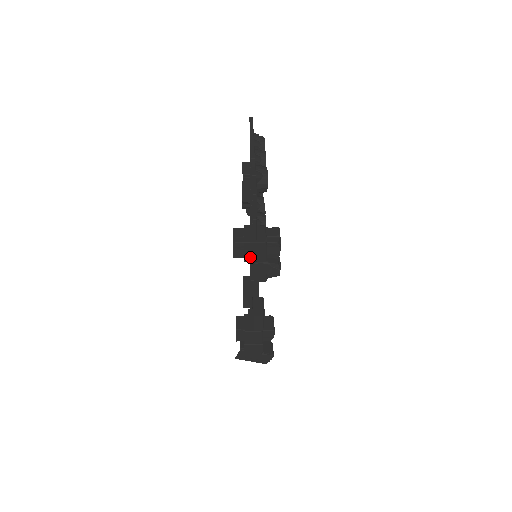
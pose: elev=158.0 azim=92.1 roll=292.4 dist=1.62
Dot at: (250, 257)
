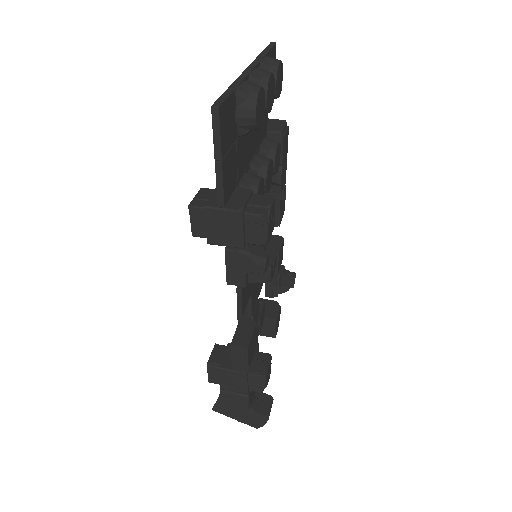
Dot at: (216, 236)
